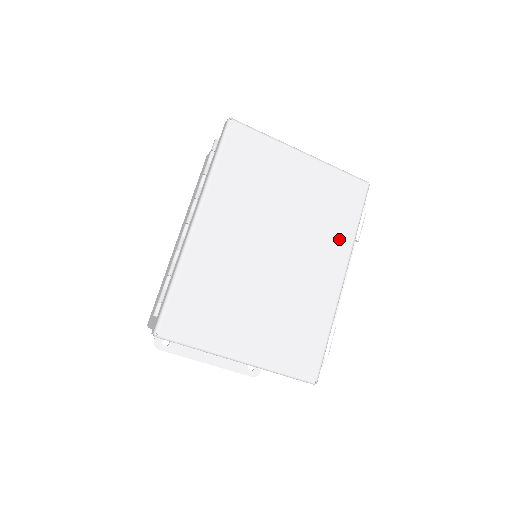
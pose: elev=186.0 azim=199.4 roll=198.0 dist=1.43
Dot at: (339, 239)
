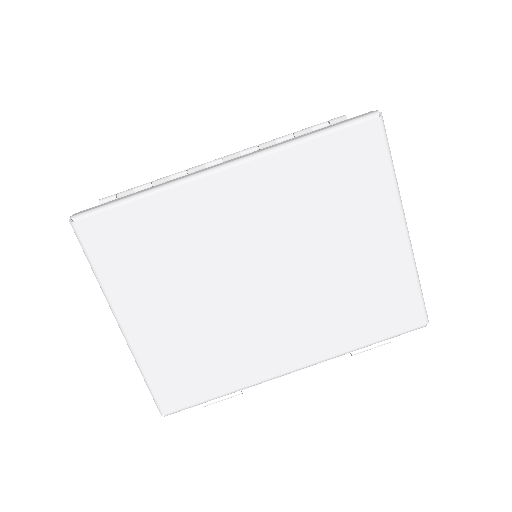
Dot at: (335, 336)
